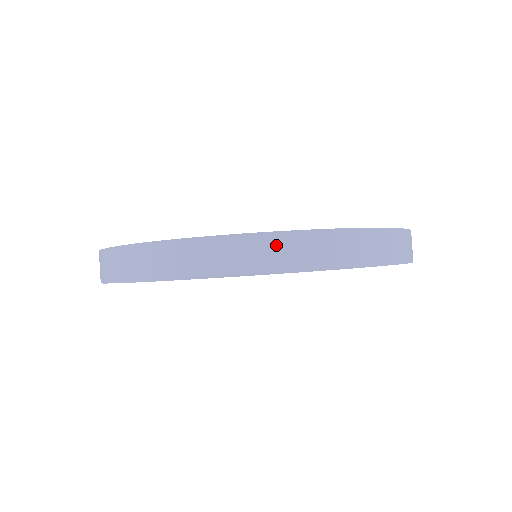
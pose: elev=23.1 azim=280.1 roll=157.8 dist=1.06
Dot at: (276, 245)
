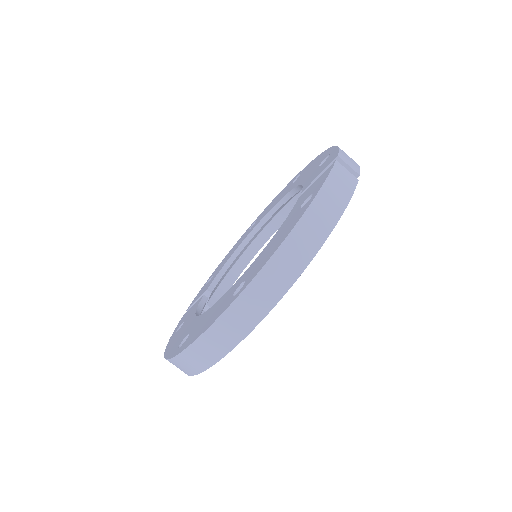
Dot at: (230, 321)
